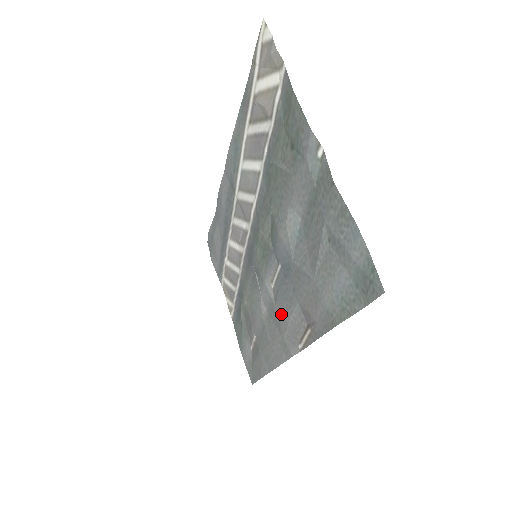
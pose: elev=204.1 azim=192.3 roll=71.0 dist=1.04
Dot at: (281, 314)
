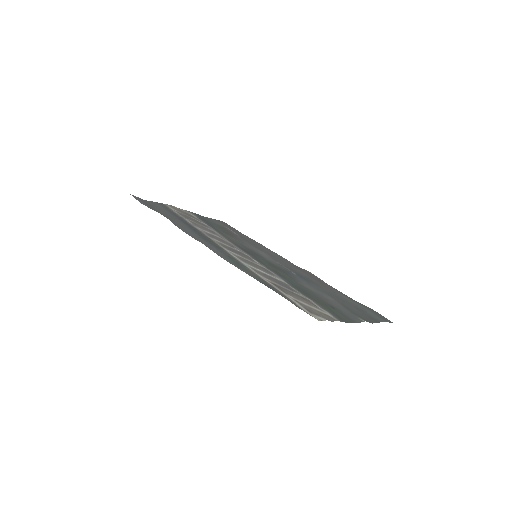
Dot at: (289, 266)
